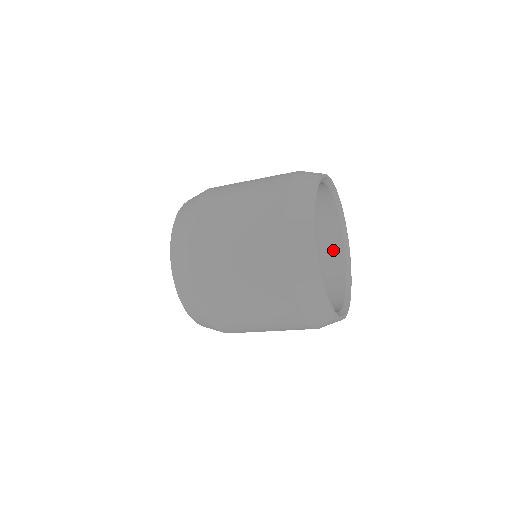
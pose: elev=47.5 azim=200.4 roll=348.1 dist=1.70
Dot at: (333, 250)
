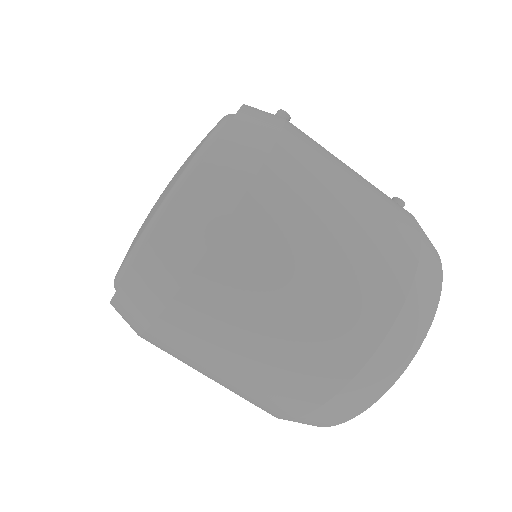
Dot at: occluded
